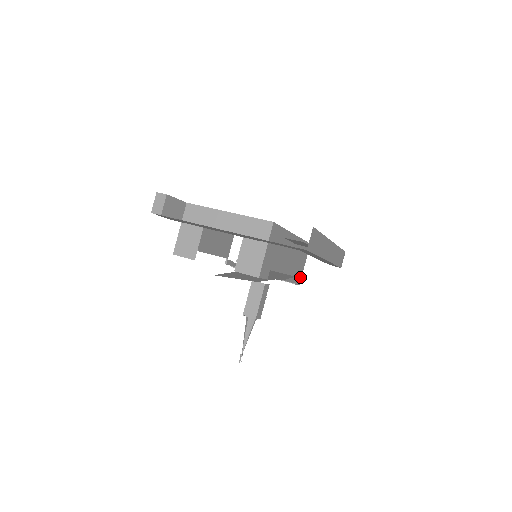
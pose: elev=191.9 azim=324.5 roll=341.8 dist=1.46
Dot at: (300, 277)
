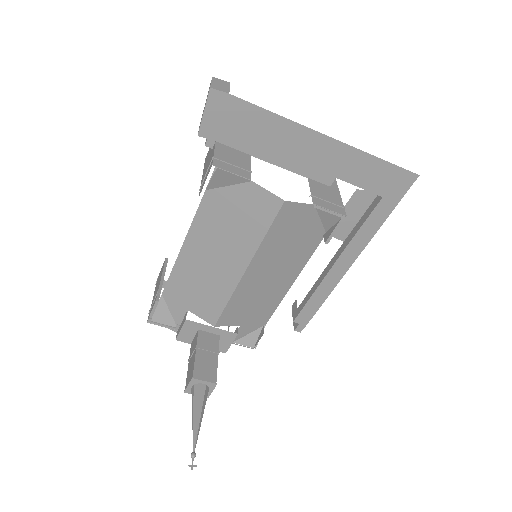
Dot at: occluded
